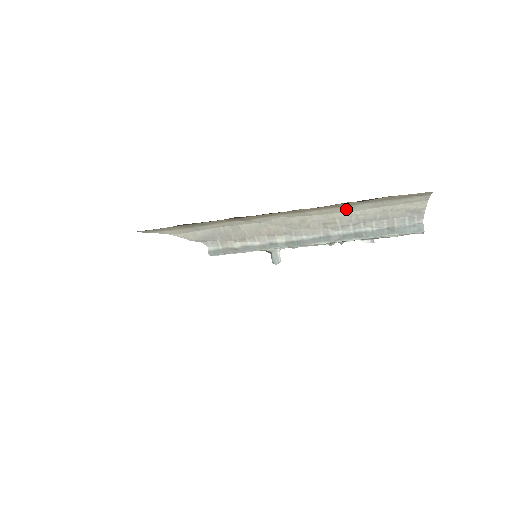
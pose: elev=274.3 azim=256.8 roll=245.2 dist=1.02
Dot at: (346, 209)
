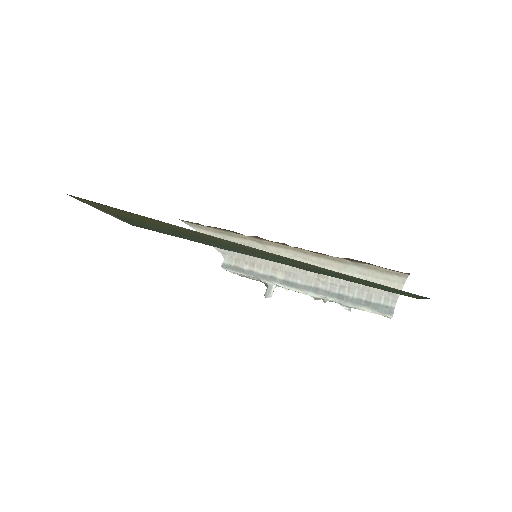
Dot at: (340, 266)
